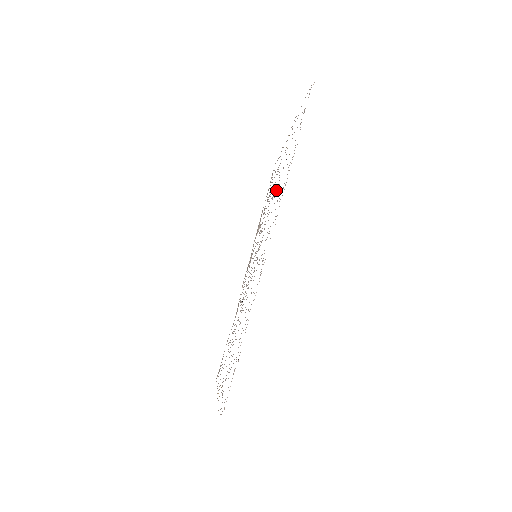
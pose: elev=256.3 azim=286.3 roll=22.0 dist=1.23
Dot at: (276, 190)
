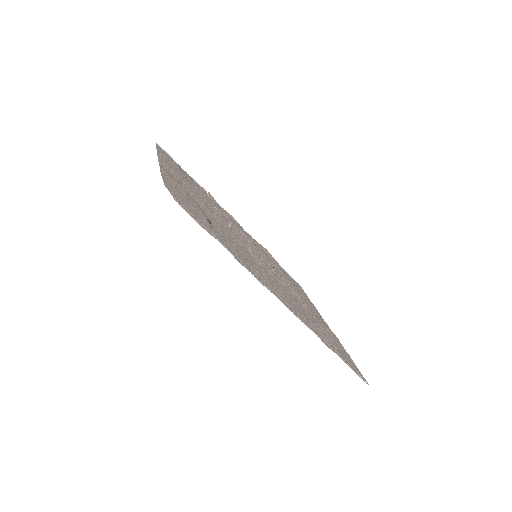
Dot at: occluded
